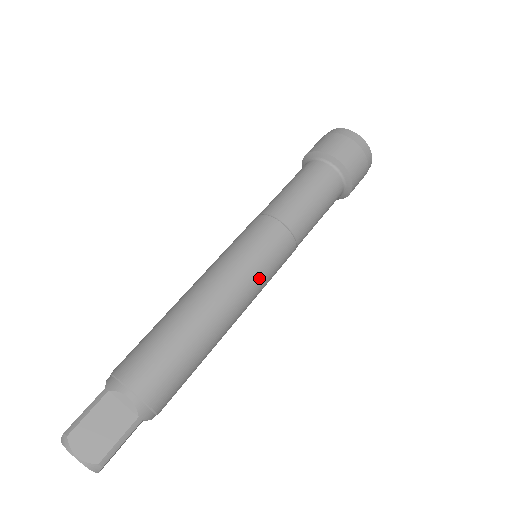
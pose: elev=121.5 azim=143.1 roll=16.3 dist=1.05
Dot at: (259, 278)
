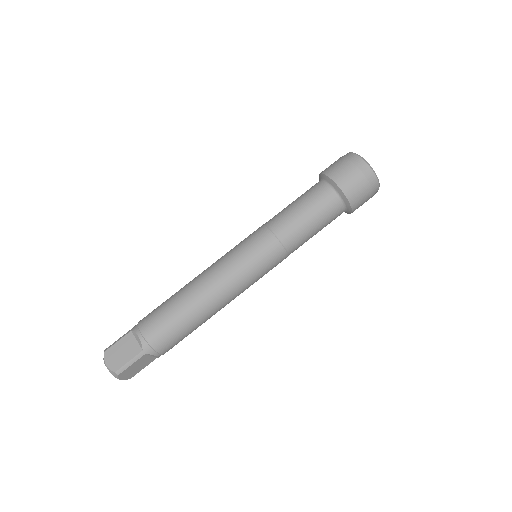
Dot at: occluded
